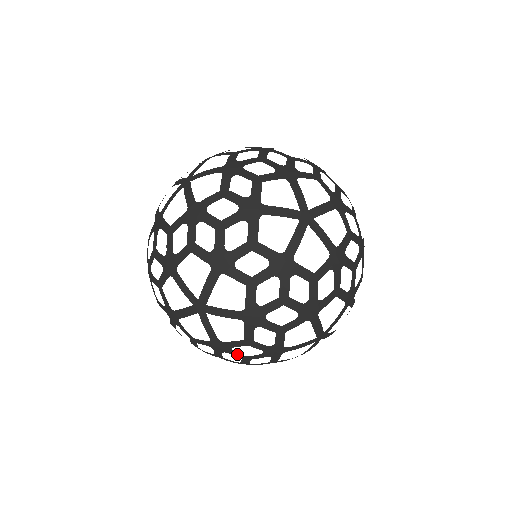
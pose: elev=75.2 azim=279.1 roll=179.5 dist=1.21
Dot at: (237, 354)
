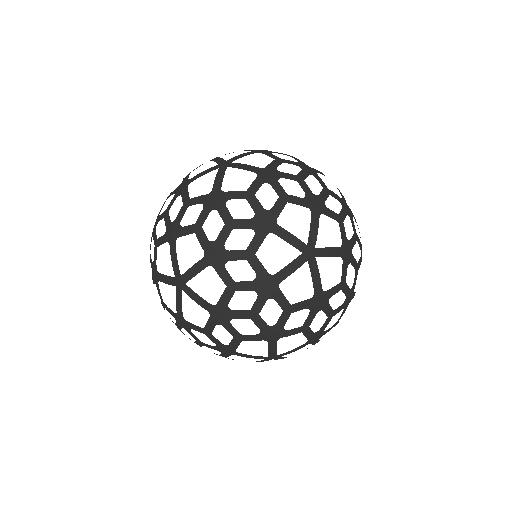
Dot at: occluded
